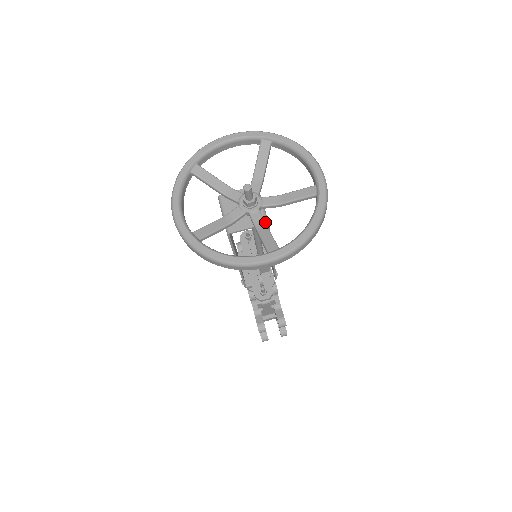
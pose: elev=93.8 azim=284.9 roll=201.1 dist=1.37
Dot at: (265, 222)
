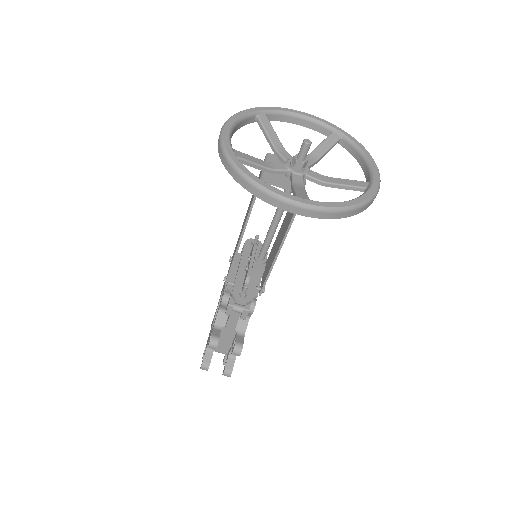
Dot at: occluded
